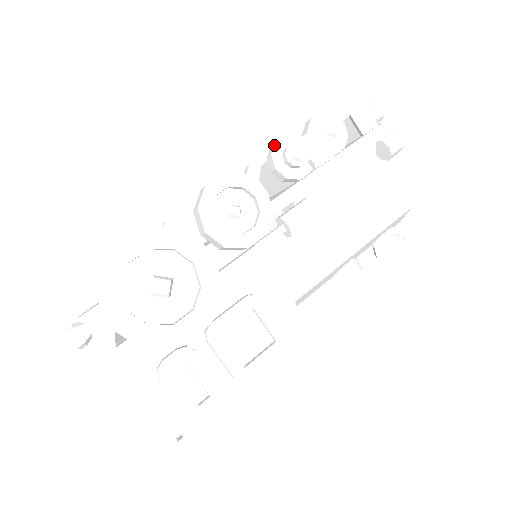
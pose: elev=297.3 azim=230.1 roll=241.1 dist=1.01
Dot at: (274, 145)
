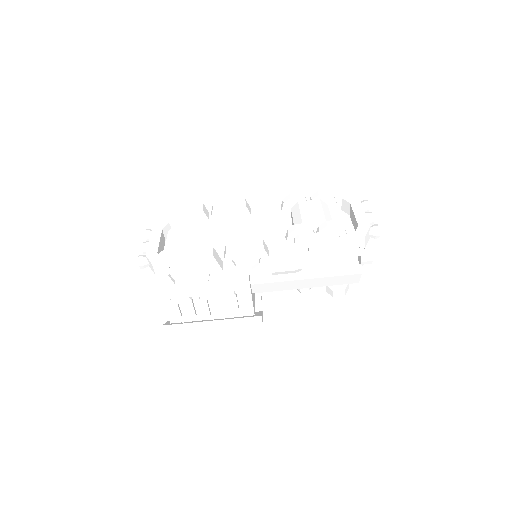
Dot at: (294, 230)
